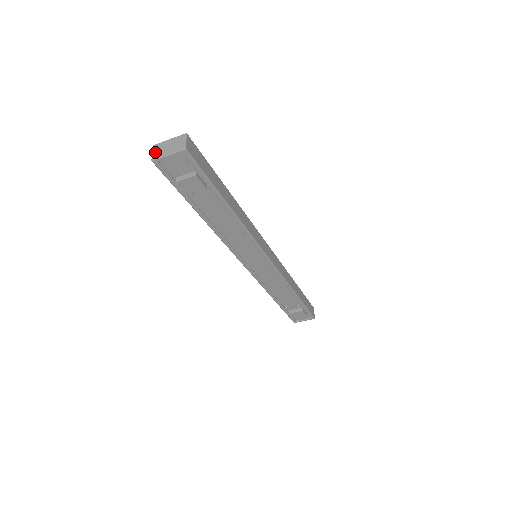
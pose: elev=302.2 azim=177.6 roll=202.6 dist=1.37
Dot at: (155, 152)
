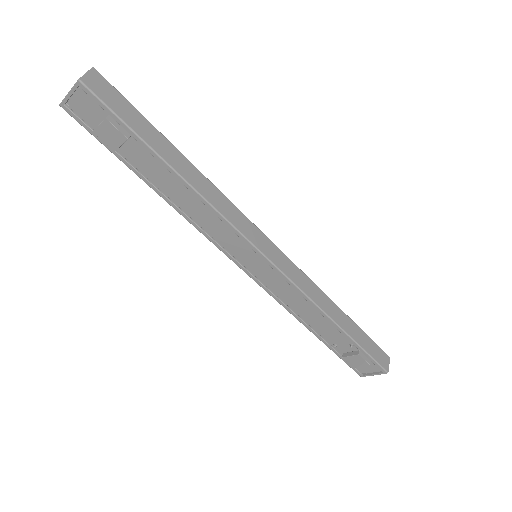
Dot at: occluded
